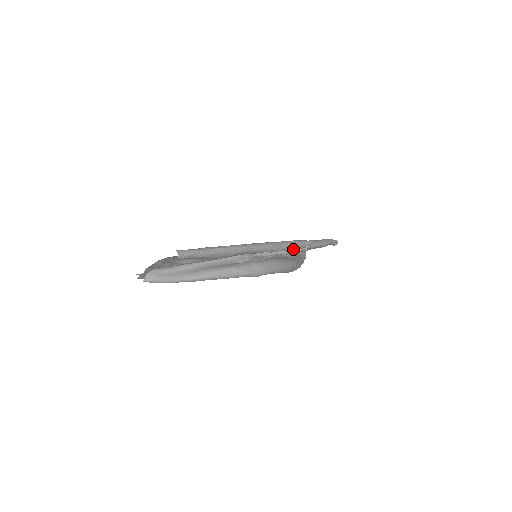
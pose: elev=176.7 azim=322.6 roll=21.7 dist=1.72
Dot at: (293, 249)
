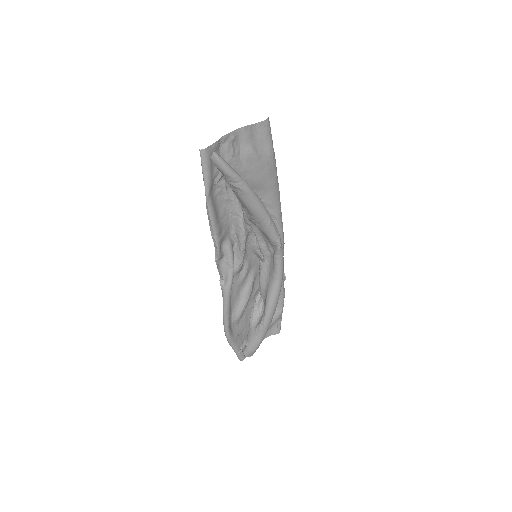
Dot at: occluded
